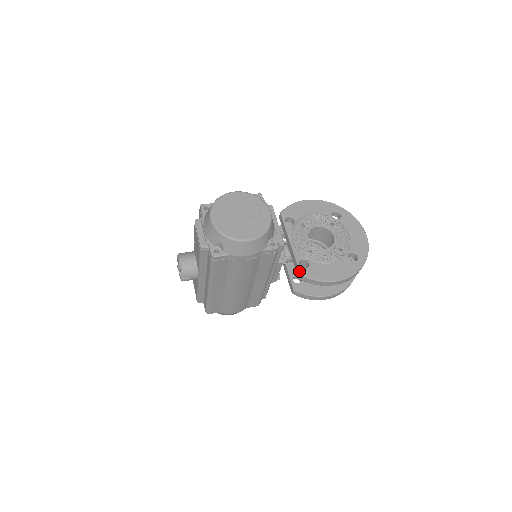
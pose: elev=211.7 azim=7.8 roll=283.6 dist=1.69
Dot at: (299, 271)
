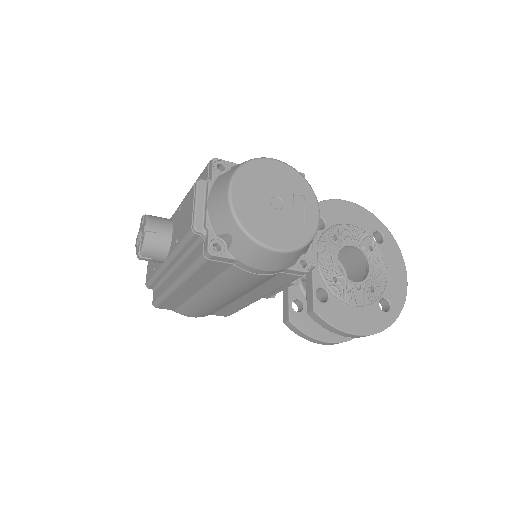
Dot at: (313, 304)
